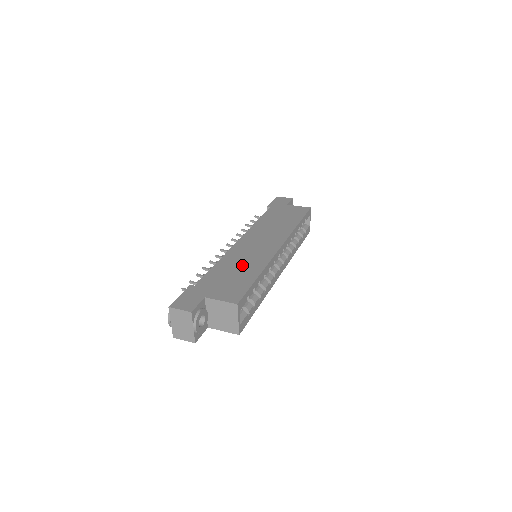
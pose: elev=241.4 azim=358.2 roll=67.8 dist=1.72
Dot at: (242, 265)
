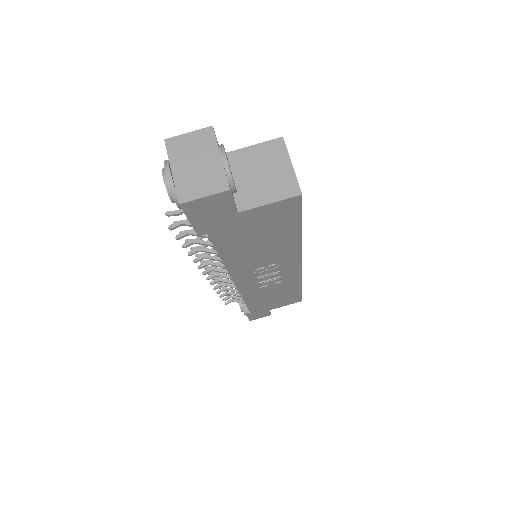
Dot at: occluded
